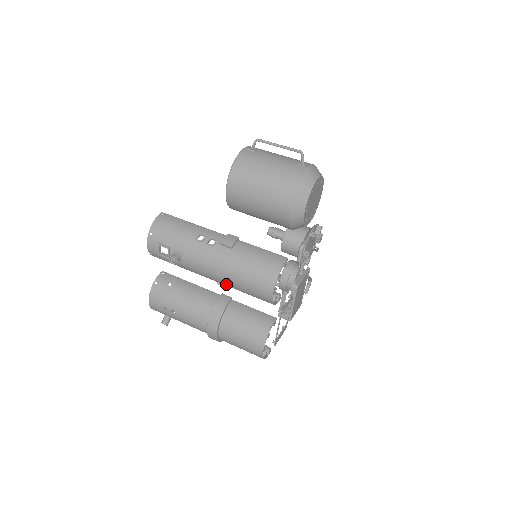
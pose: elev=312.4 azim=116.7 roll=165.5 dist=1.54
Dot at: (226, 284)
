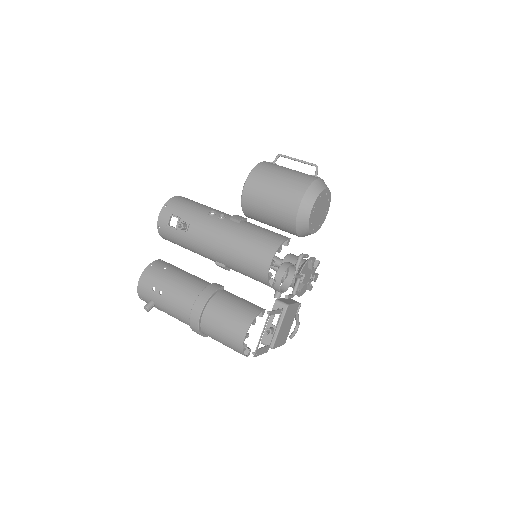
Dot at: (225, 257)
